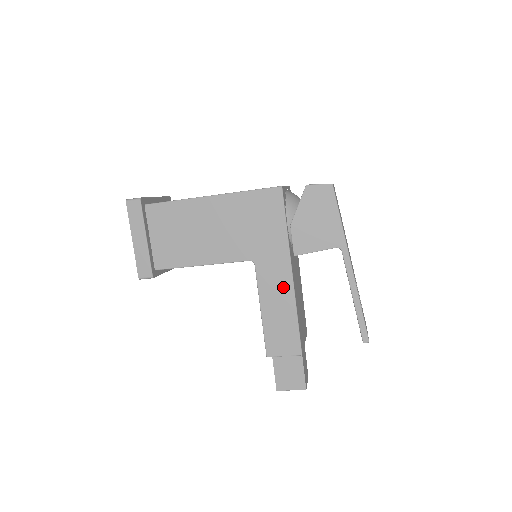
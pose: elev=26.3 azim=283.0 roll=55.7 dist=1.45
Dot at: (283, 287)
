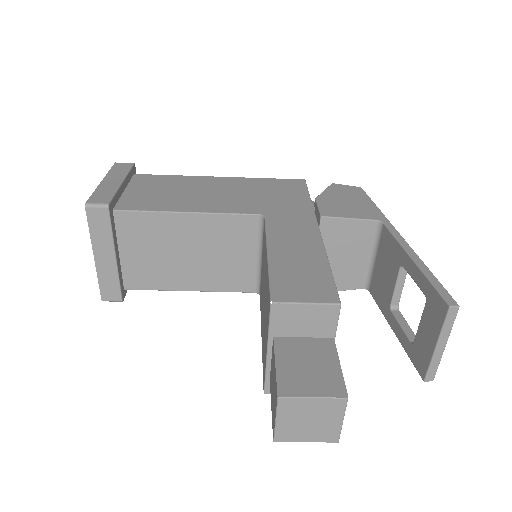
Dot at: (305, 236)
